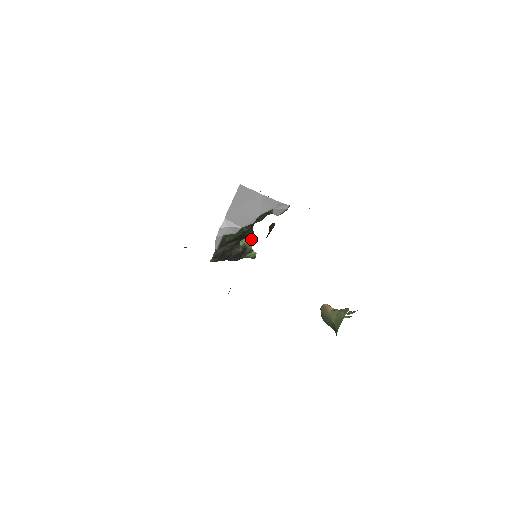
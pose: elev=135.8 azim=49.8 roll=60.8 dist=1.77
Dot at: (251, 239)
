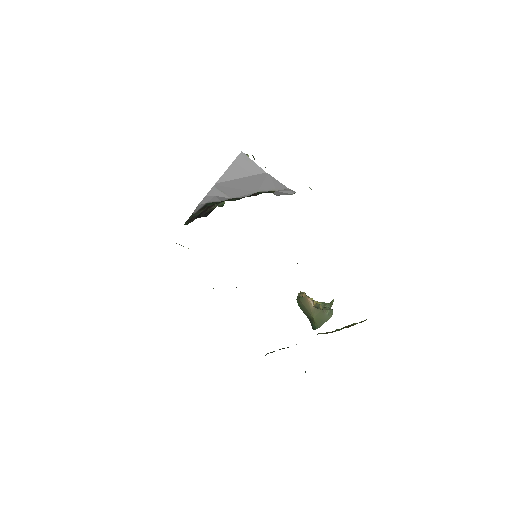
Dot at: occluded
